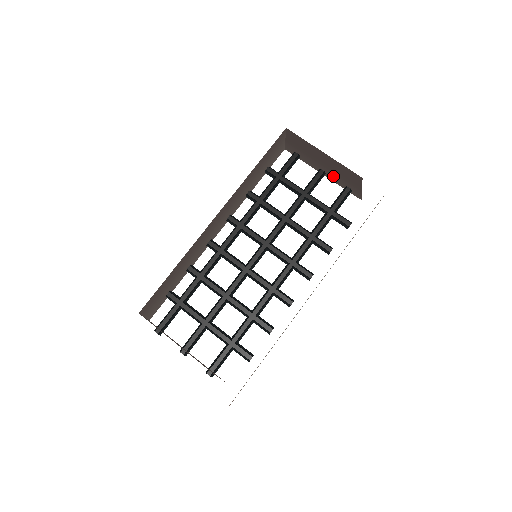
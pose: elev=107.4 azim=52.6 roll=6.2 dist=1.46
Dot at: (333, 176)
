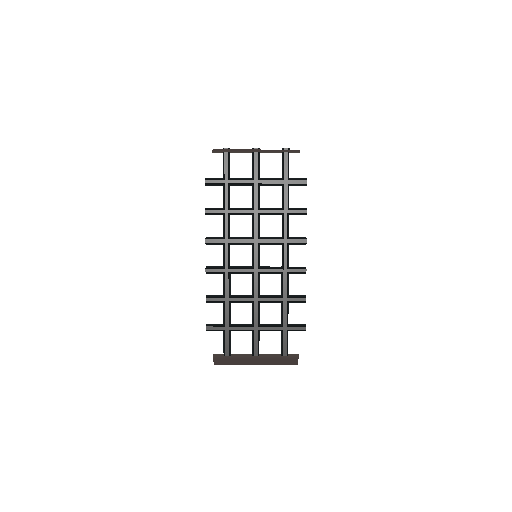
Dot at: occluded
